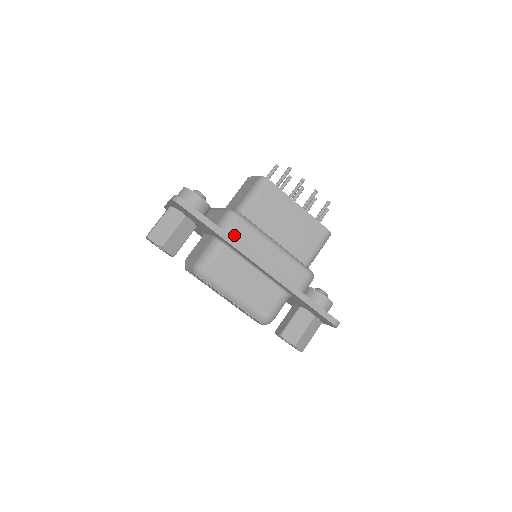
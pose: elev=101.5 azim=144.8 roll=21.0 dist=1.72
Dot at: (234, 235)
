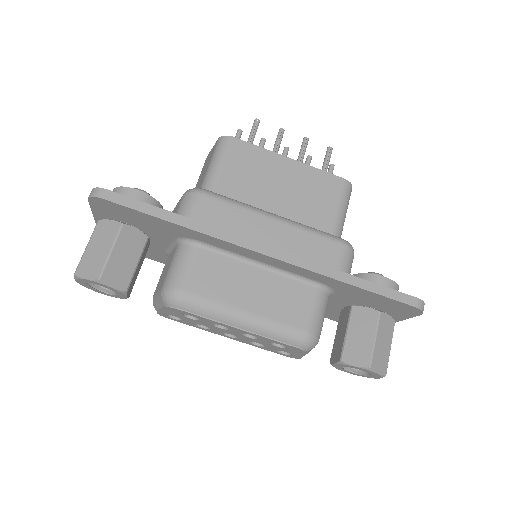
Dot at: (205, 221)
